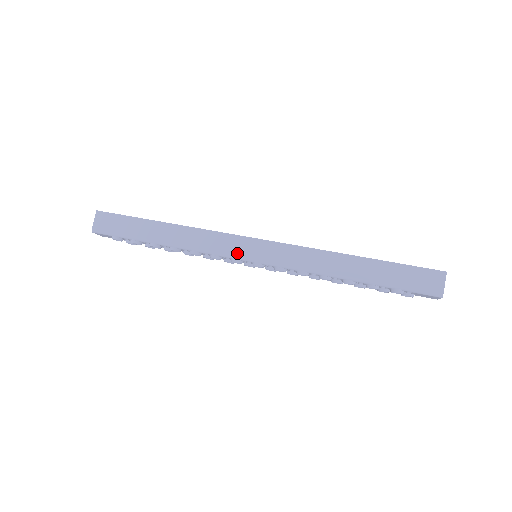
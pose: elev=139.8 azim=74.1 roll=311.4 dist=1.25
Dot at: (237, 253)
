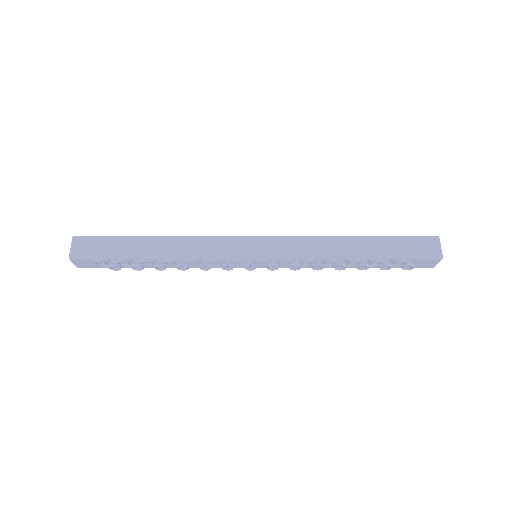
Dot at: (239, 252)
